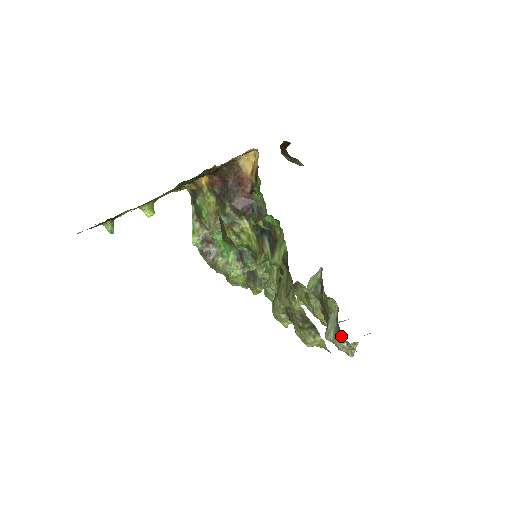
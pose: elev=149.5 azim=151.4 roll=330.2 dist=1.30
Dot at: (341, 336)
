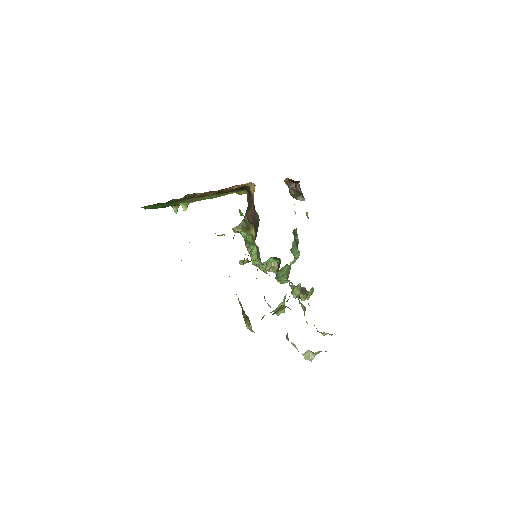
Dot at: (288, 338)
